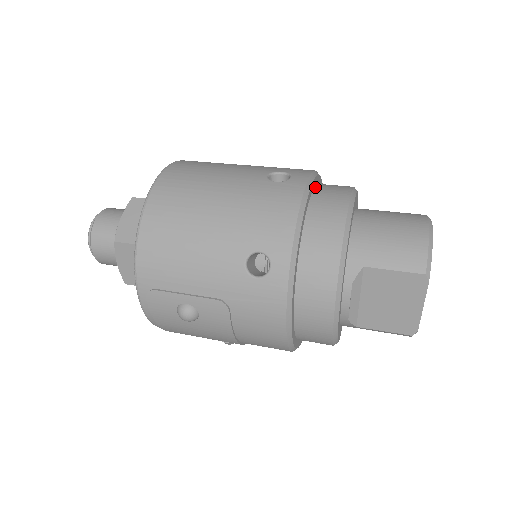
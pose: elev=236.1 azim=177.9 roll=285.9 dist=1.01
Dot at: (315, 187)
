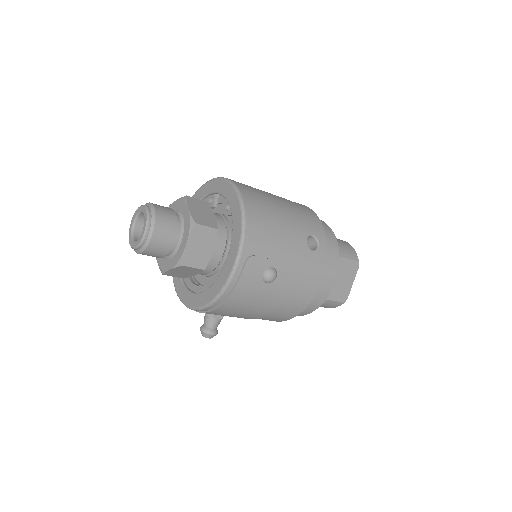
Dot at: occluded
